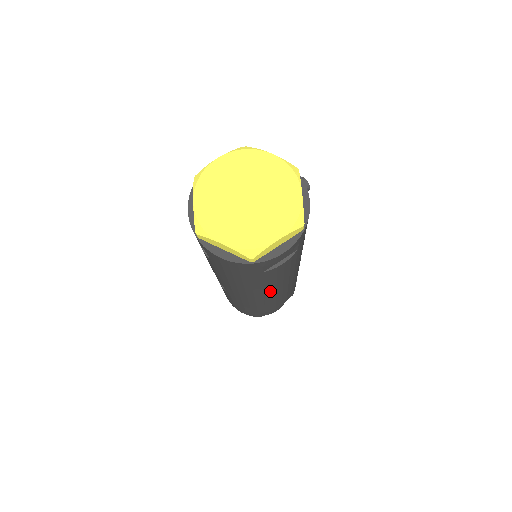
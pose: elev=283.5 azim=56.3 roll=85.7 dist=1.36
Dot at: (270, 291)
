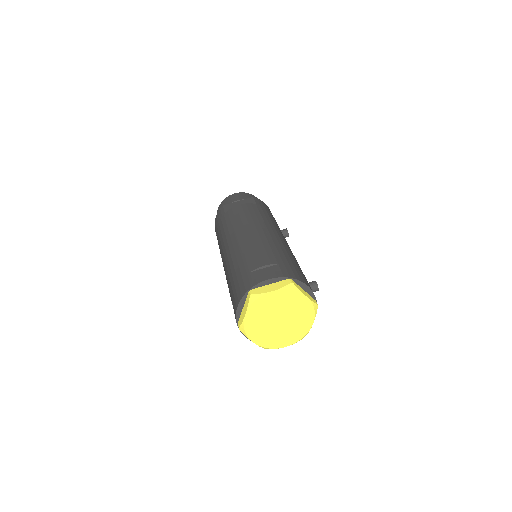
Dot at: occluded
